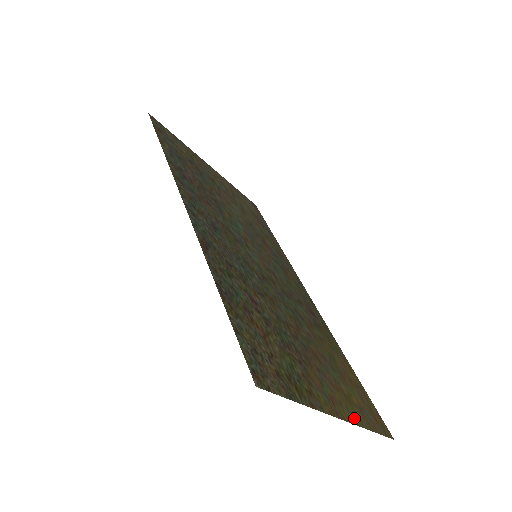
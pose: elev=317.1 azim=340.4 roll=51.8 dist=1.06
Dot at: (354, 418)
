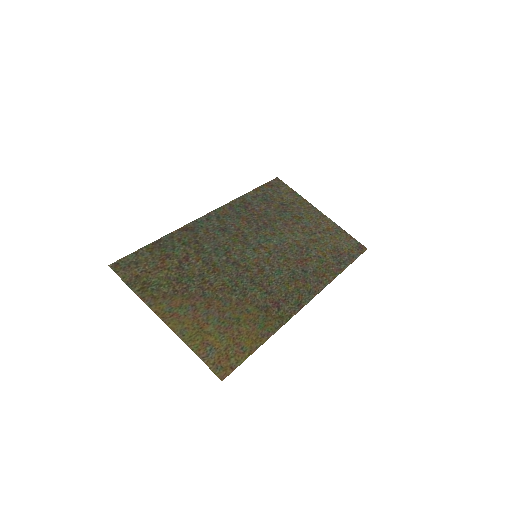
Dot at: (183, 334)
